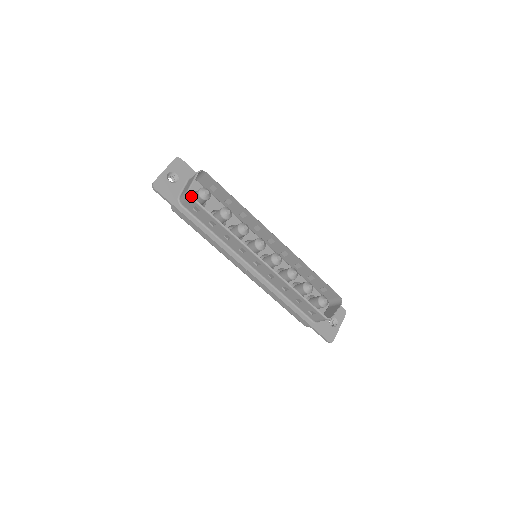
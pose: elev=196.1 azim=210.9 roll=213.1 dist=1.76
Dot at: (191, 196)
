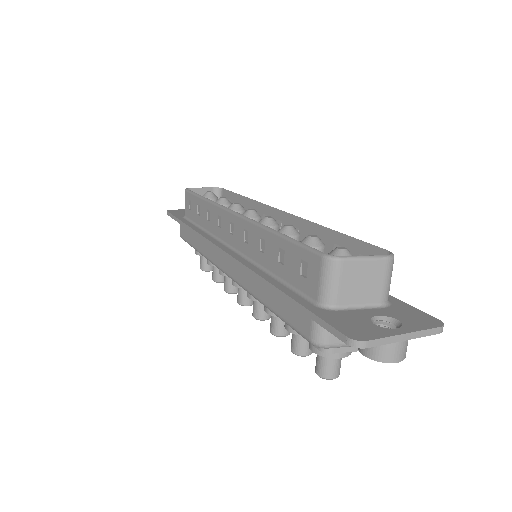
Dot at: (186, 189)
